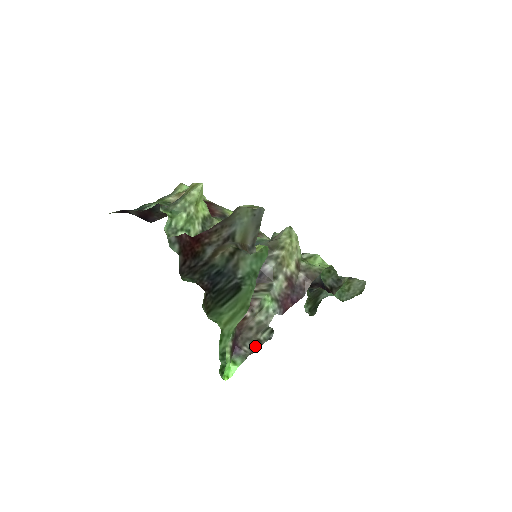
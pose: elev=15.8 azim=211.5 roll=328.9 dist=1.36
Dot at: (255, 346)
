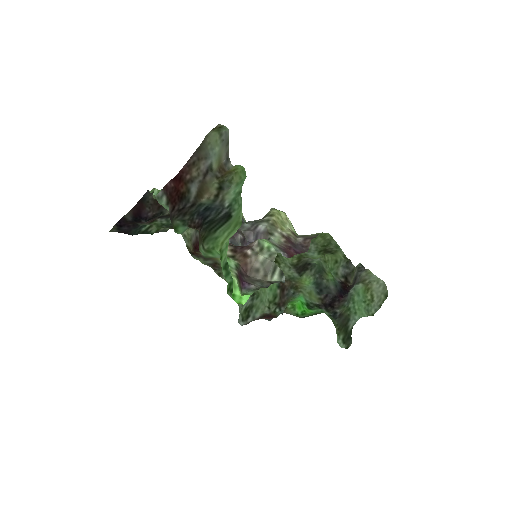
Dot at: (266, 285)
